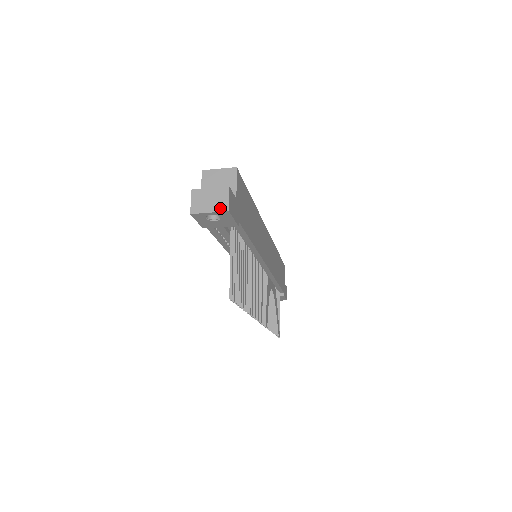
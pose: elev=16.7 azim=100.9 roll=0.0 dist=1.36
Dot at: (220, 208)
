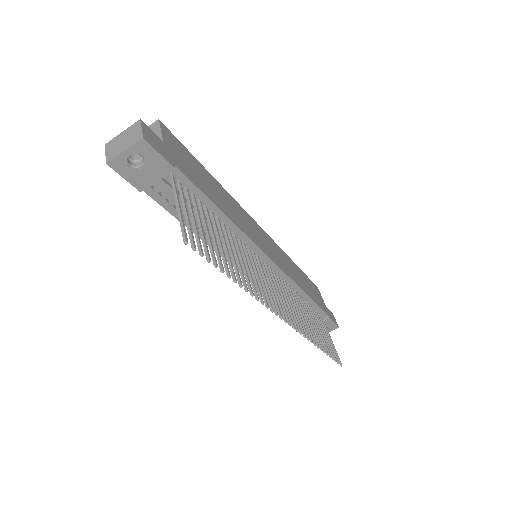
Dot at: (134, 141)
